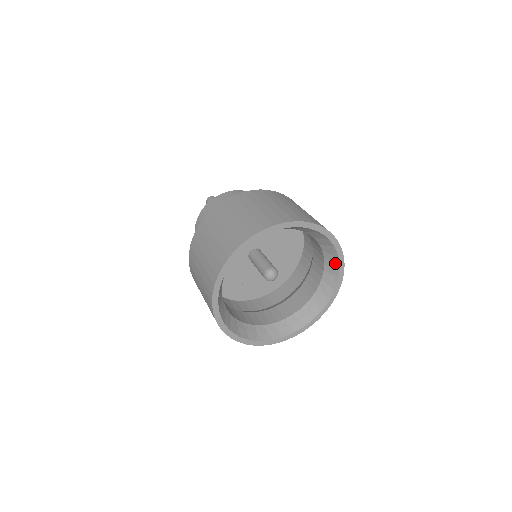
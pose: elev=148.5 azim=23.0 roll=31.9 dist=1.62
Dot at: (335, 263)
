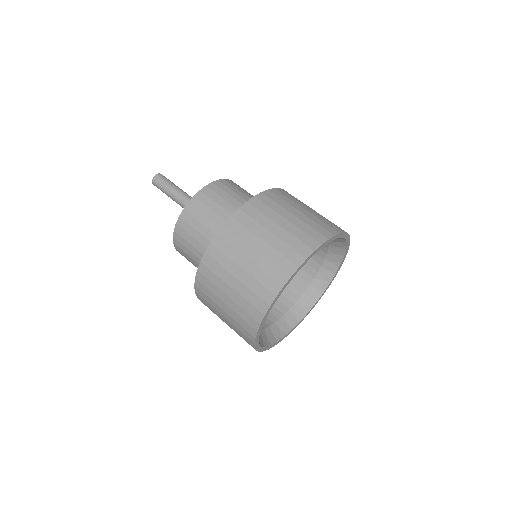
Dot at: (340, 239)
